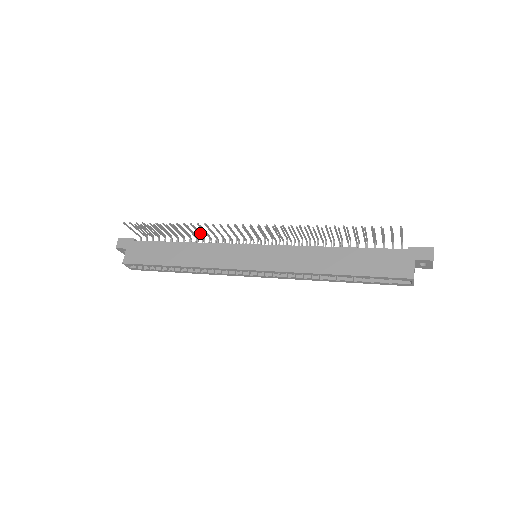
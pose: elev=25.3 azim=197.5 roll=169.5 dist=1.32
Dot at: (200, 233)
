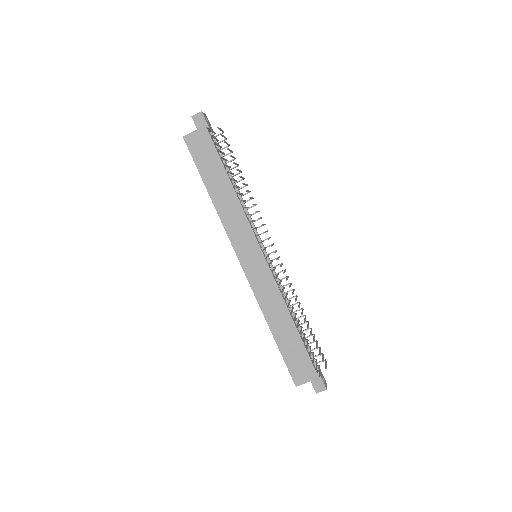
Dot at: (244, 200)
